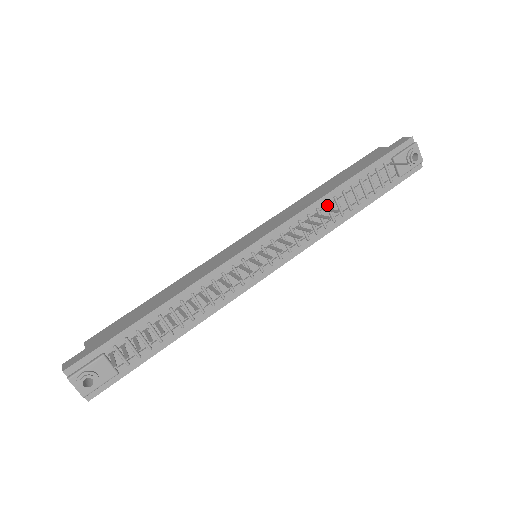
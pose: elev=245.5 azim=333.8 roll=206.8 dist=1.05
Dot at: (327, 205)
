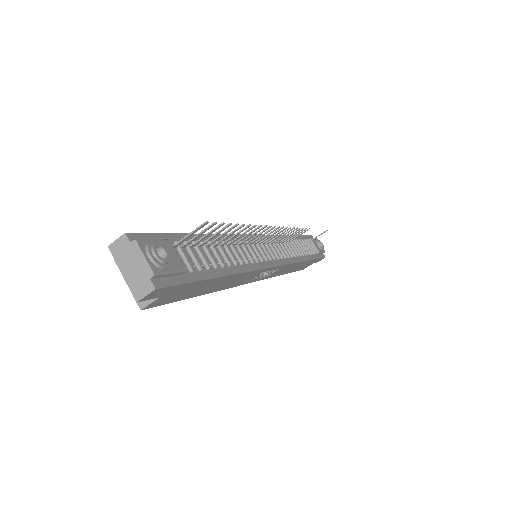
Dot at: (290, 241)
